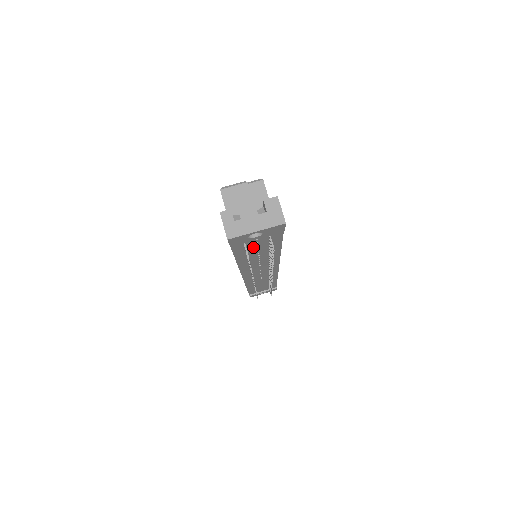
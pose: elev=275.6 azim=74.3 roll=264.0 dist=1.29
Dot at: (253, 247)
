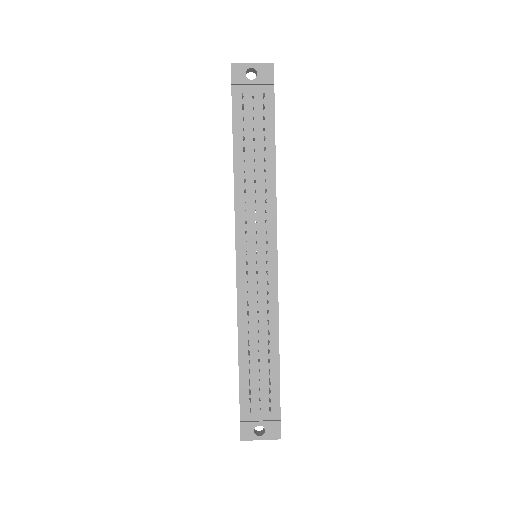
Dot at: (250, 122)
